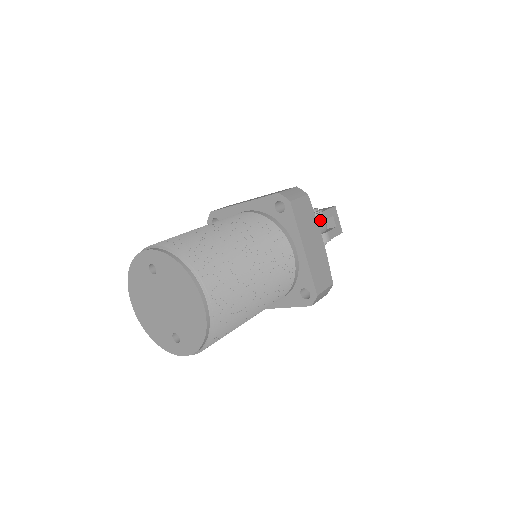
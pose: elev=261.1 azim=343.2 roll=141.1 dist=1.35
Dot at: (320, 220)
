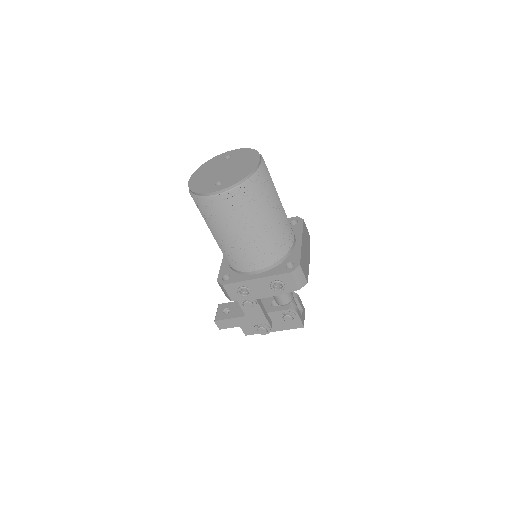
Dot at: (296, 297)
